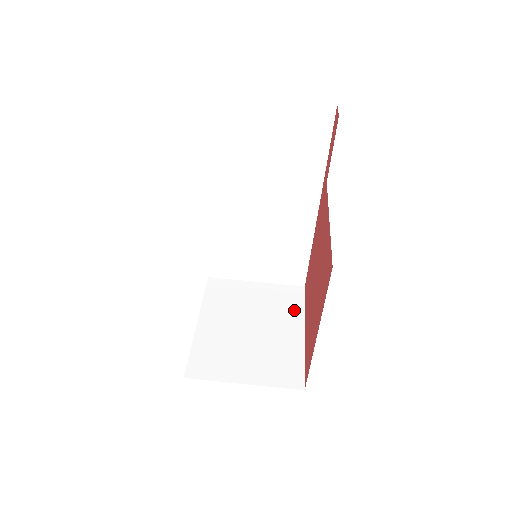
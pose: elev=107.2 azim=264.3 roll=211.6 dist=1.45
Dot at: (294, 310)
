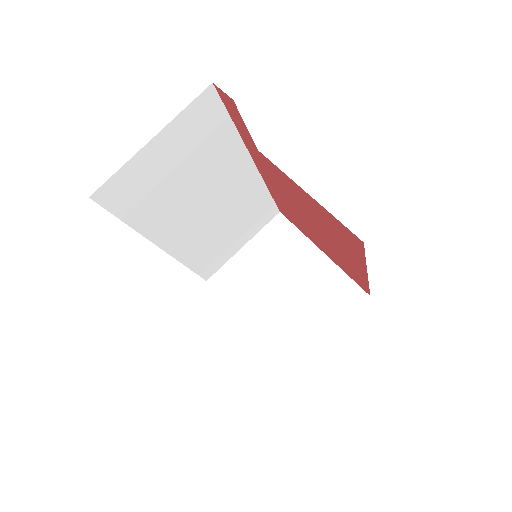
Dot at: (295, 241)
